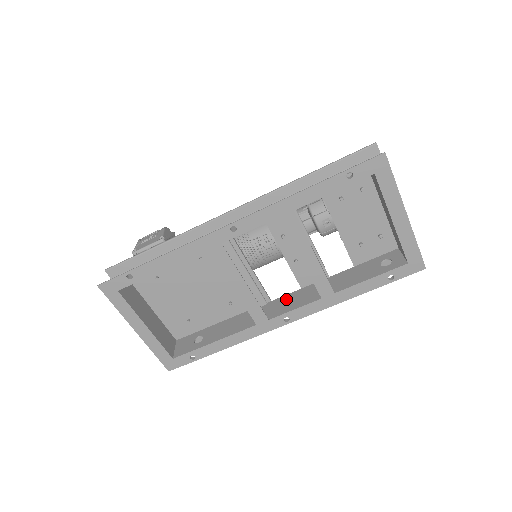
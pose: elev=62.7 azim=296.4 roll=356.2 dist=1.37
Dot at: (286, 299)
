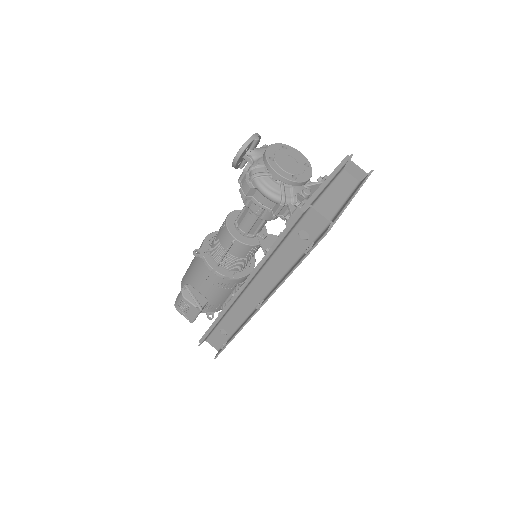
Dot at: occluded
